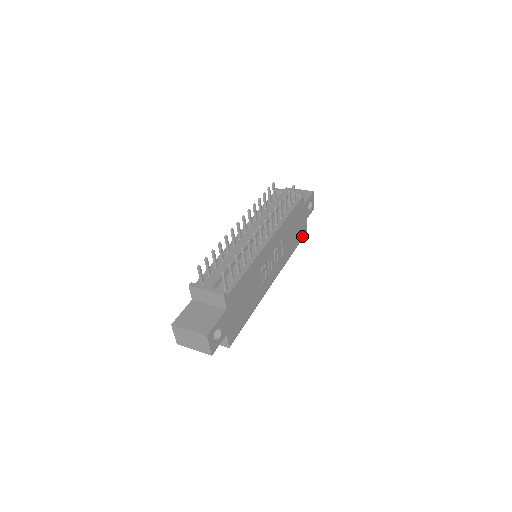
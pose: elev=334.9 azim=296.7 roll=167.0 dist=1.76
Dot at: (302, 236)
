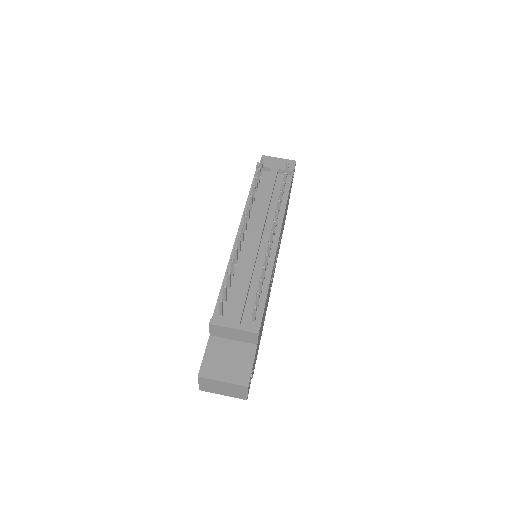
Dot at: (286, 214)
